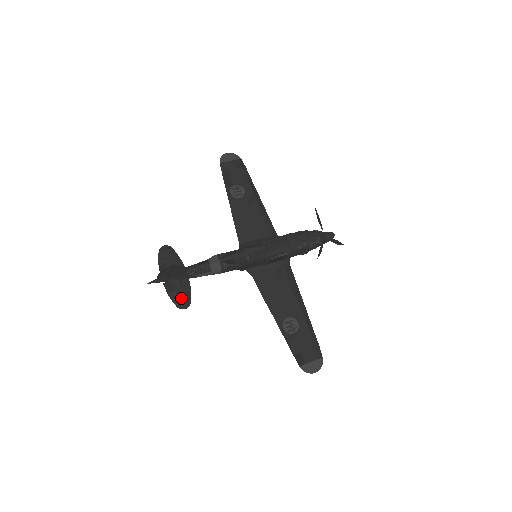
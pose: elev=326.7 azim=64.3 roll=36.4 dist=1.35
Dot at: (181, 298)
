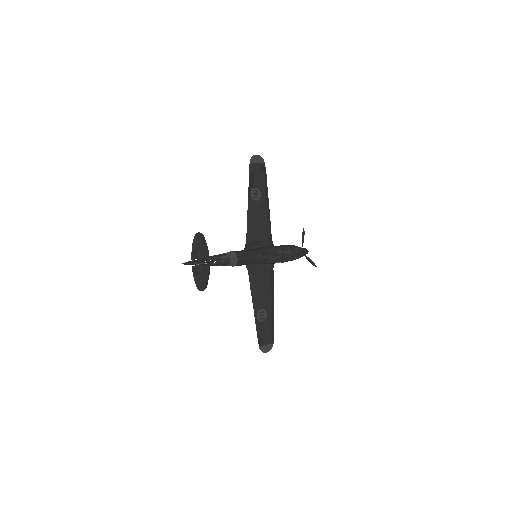
Dot at: (202, 282)
